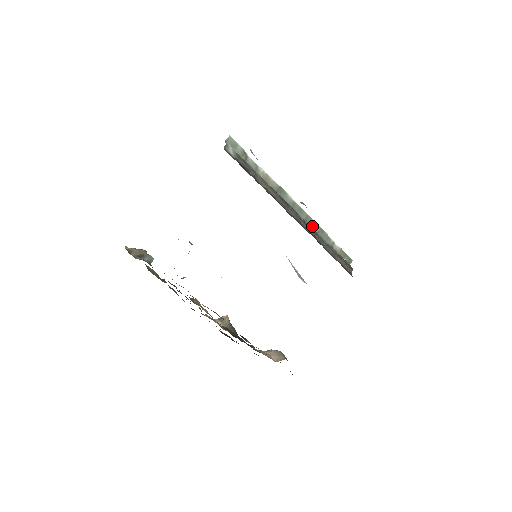
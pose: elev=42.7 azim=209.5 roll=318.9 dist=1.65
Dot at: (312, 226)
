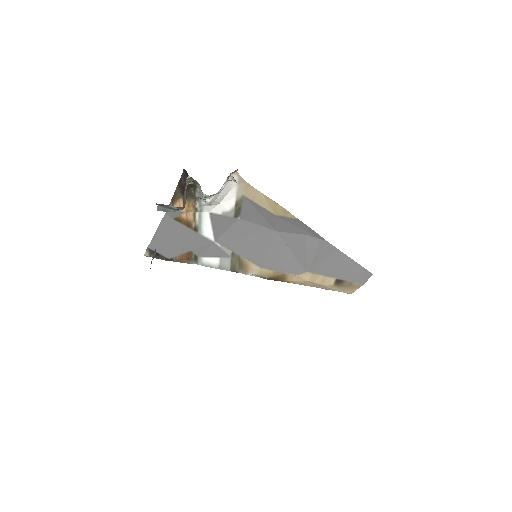
Dot at: occluded
